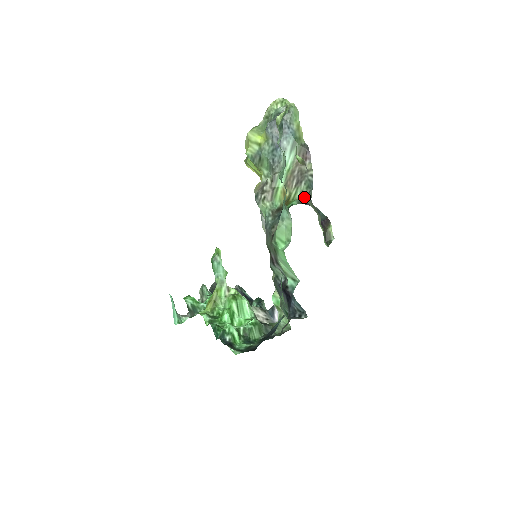
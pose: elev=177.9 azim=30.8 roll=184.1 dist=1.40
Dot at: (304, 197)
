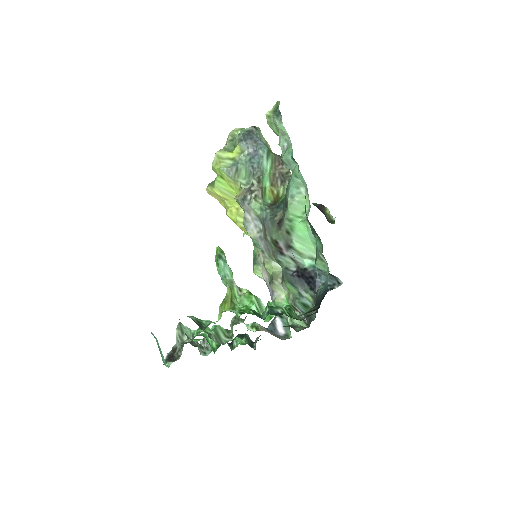
Dot at: occluded
